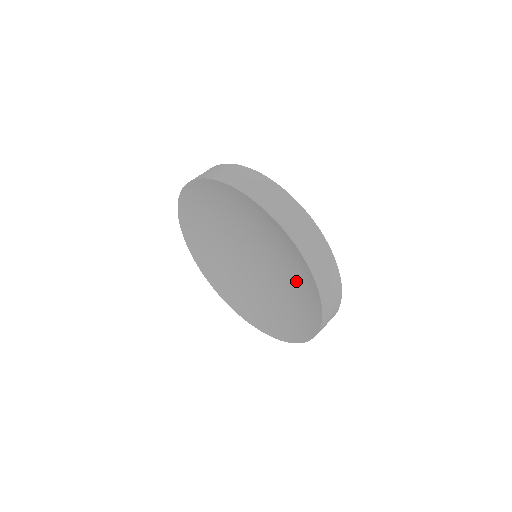
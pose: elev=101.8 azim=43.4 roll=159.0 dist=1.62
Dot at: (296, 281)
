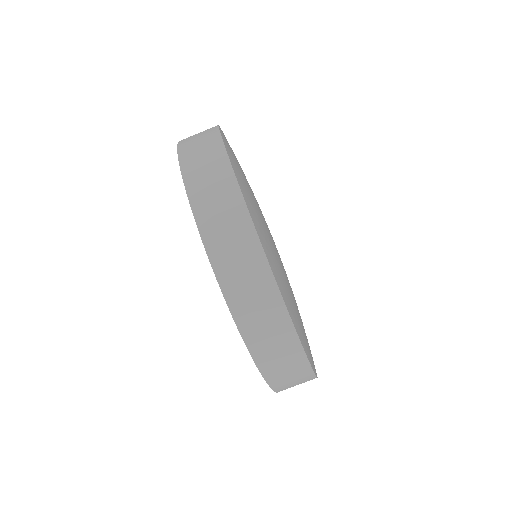
Dot at: occluded
